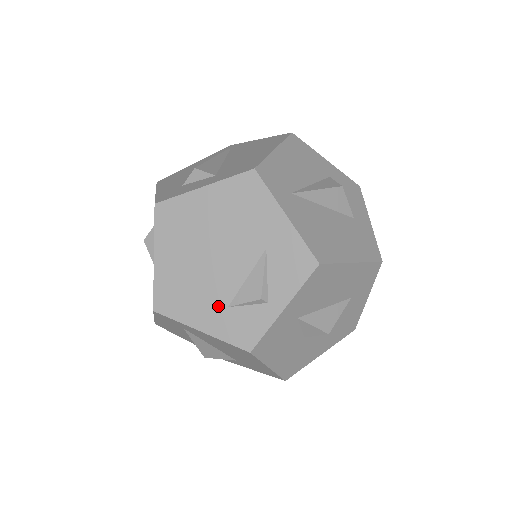
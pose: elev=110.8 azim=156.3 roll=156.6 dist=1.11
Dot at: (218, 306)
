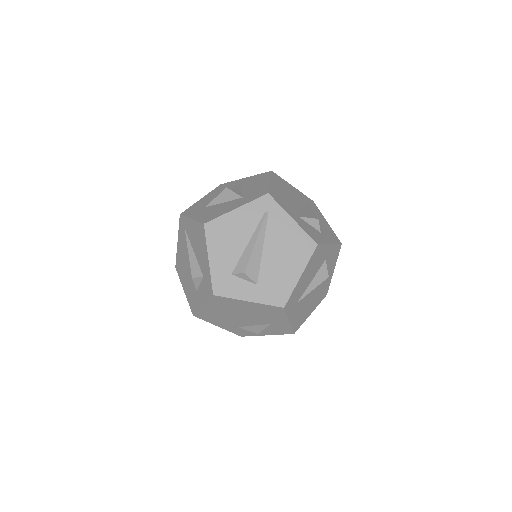
Dot at: (233, 325)
